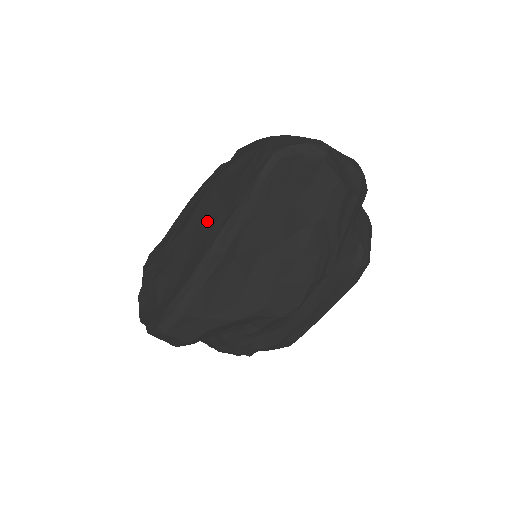
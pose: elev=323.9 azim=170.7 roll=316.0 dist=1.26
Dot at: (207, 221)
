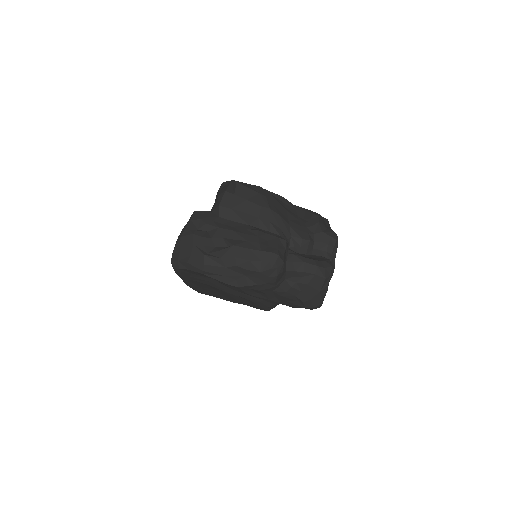
Dot at: occluded
